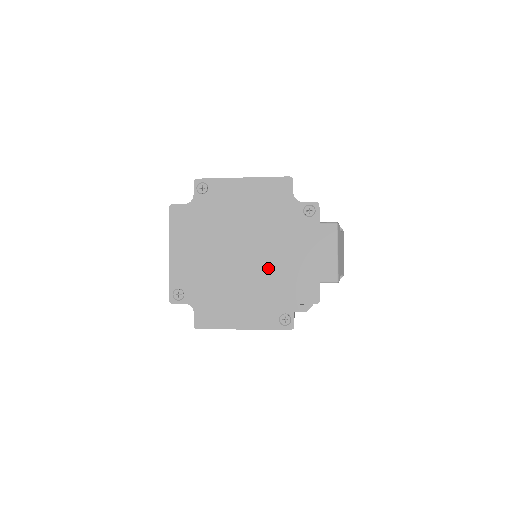
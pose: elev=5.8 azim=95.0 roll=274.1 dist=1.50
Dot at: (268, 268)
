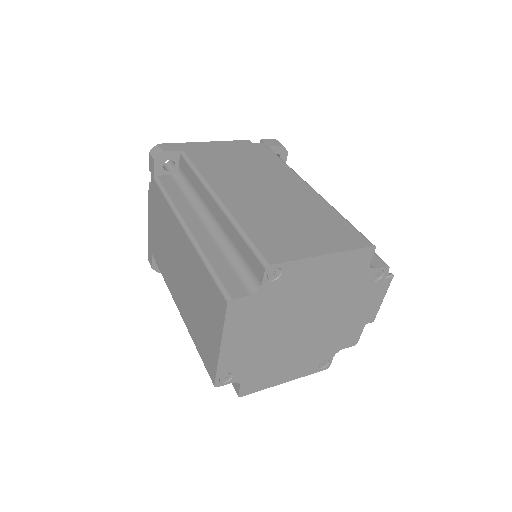
Dot at: (323, 332)
